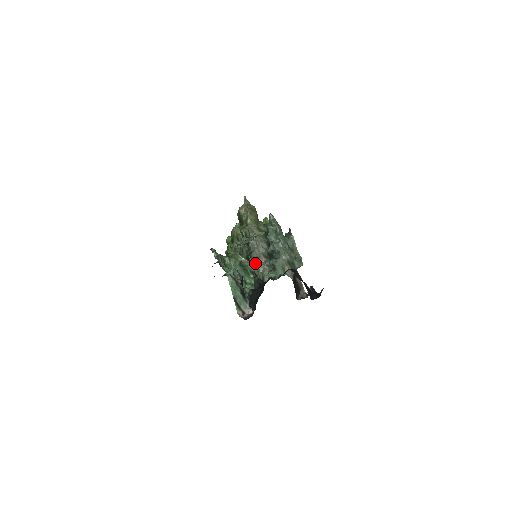
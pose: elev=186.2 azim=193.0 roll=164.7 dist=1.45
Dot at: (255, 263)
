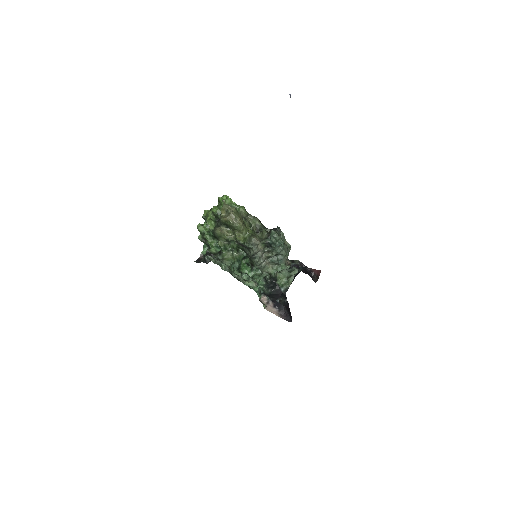
Dot at: (260, 264)
